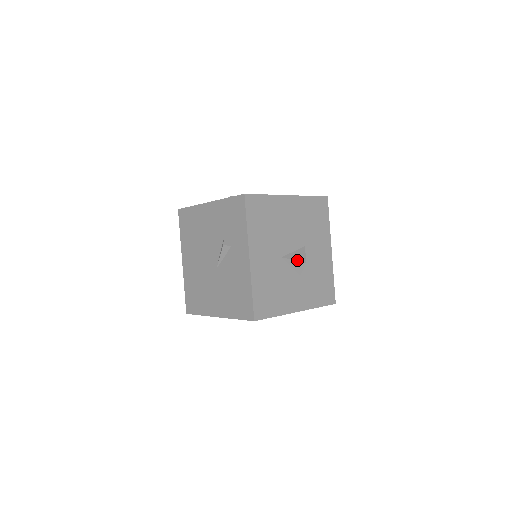
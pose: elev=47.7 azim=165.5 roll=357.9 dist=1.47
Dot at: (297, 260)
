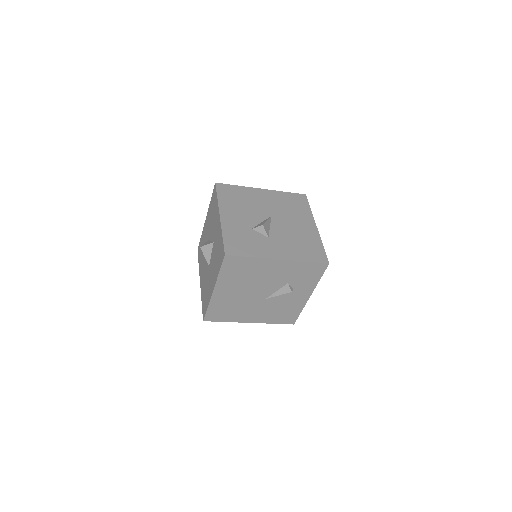
Dot at: occluded
